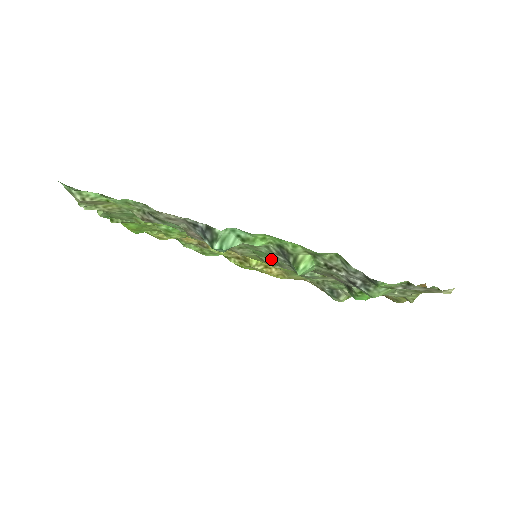
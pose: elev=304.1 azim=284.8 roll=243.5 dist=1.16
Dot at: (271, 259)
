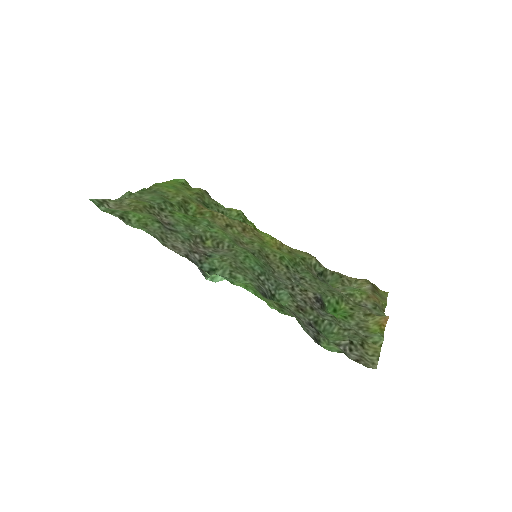
Dot at: (265, 266)
